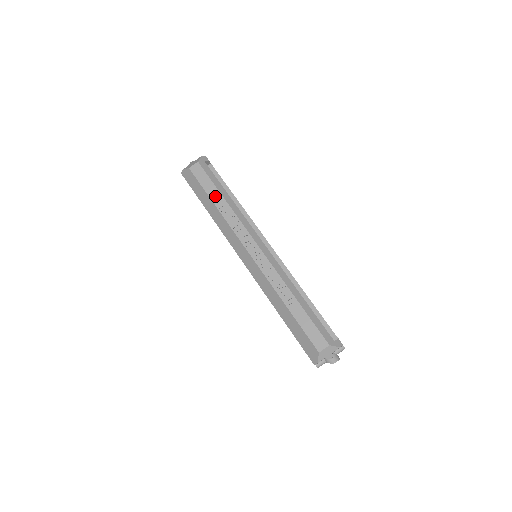
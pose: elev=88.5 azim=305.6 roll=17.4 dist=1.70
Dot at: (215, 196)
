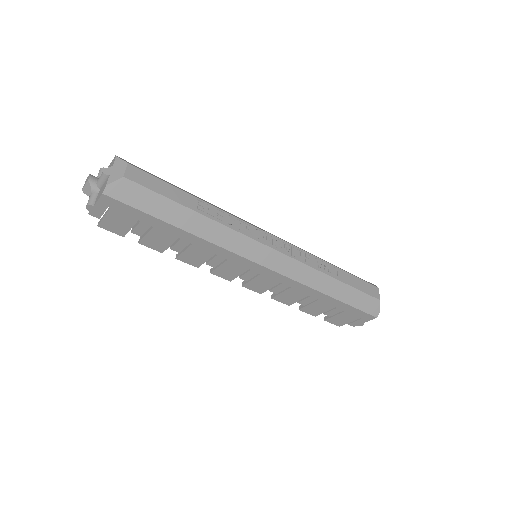
Dot at: (188, 201)
